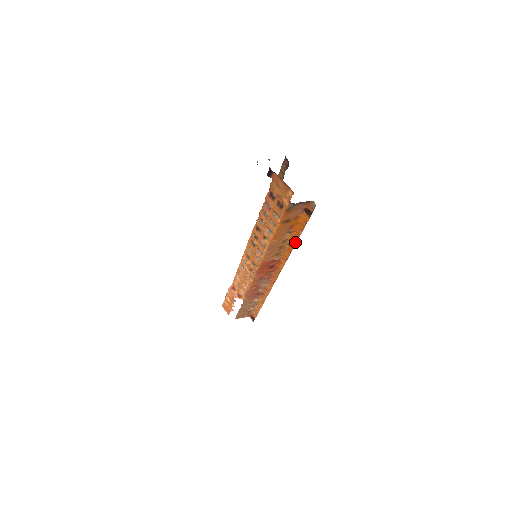
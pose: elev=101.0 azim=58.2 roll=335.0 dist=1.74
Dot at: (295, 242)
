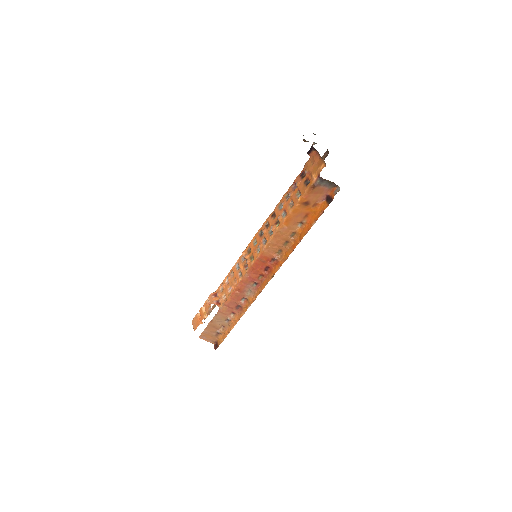
Dot at: (303, 236)
